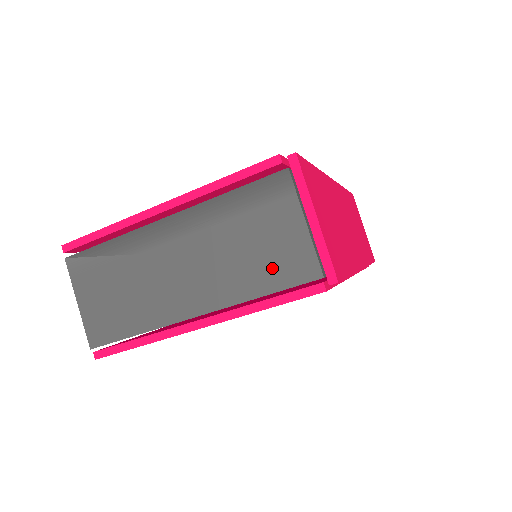
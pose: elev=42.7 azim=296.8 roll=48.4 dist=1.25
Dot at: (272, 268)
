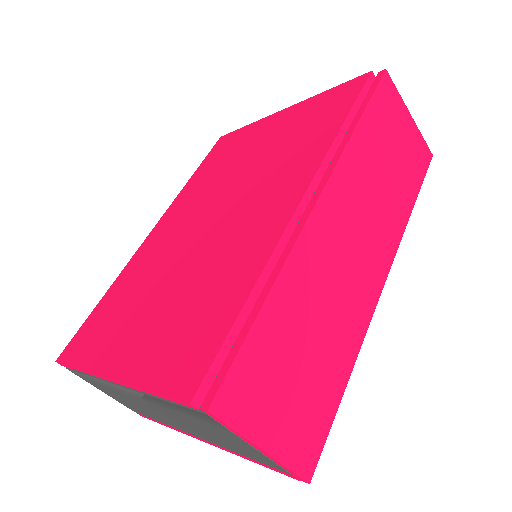
Dot at: (241, 450)
